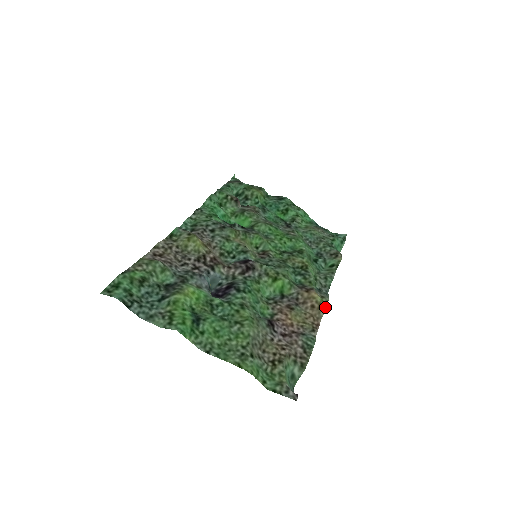
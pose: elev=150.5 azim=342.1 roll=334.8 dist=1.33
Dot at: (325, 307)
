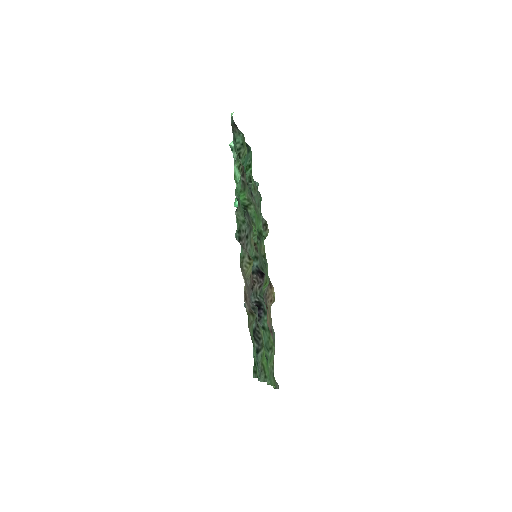
Dot at: (274, 299)
